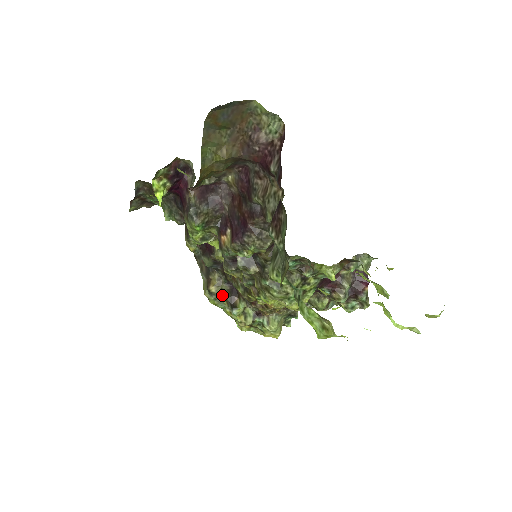
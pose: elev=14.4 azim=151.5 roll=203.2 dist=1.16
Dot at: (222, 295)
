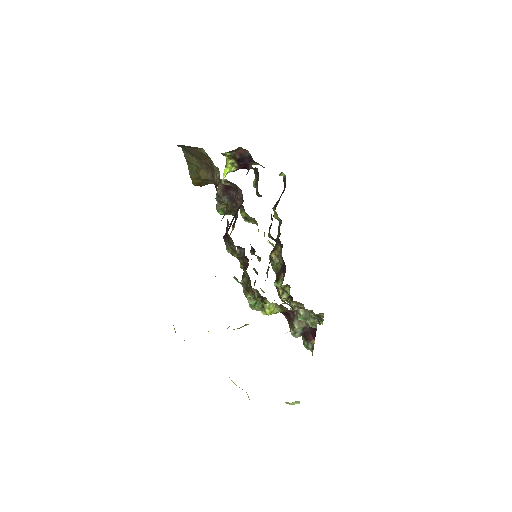
Dot at: (277, 265)
